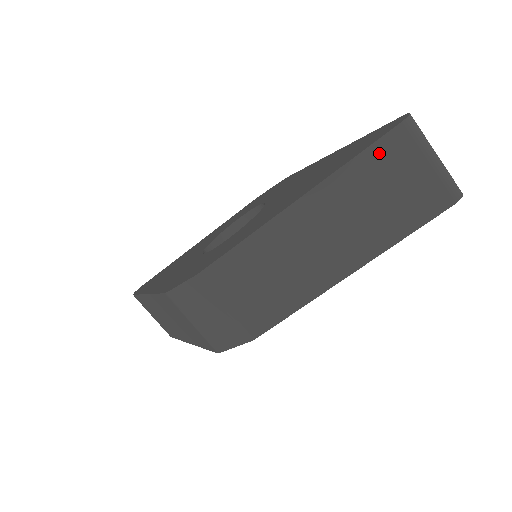
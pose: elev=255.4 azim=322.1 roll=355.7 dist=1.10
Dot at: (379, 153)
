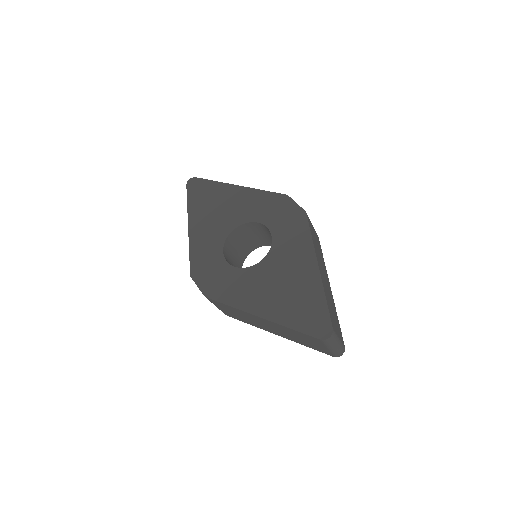
Dot at: (306, 336)
